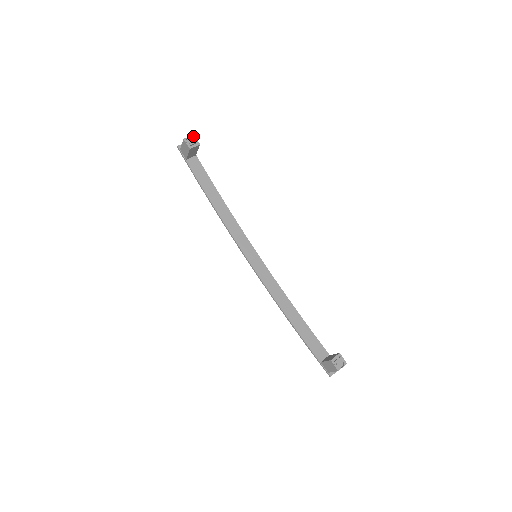
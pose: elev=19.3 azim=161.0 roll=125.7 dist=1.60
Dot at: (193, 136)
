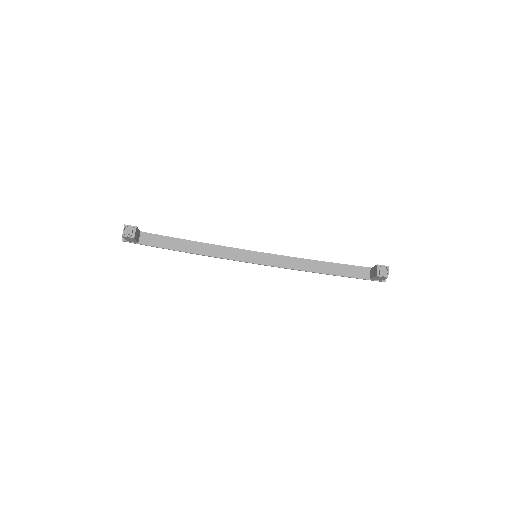
Dot at: (125, 226)
